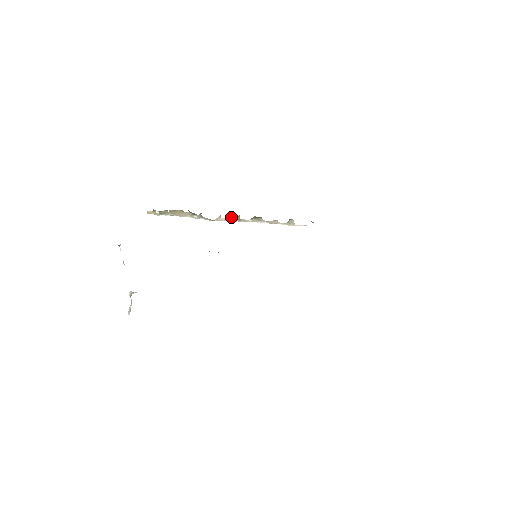
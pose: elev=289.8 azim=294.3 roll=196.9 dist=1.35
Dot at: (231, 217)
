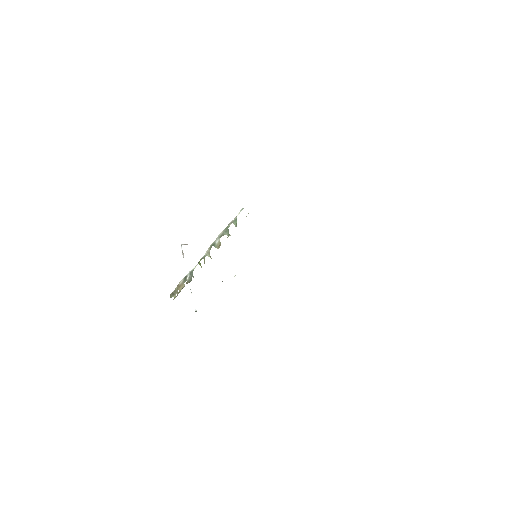
Dot at: occluded
